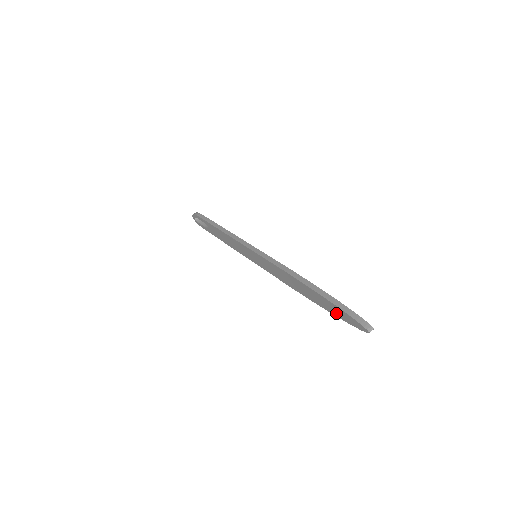
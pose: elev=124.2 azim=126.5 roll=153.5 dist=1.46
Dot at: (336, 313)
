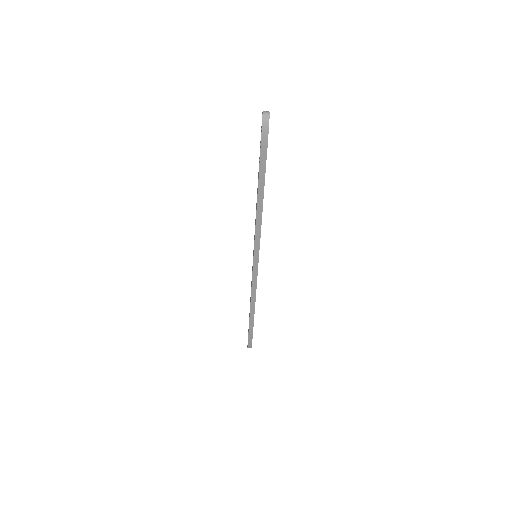
Dot at: (248, 329)
